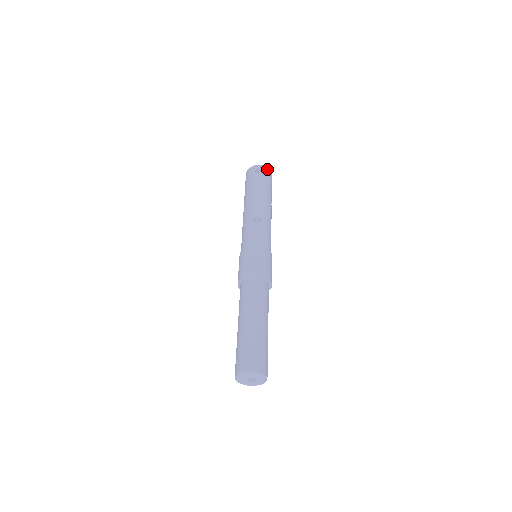
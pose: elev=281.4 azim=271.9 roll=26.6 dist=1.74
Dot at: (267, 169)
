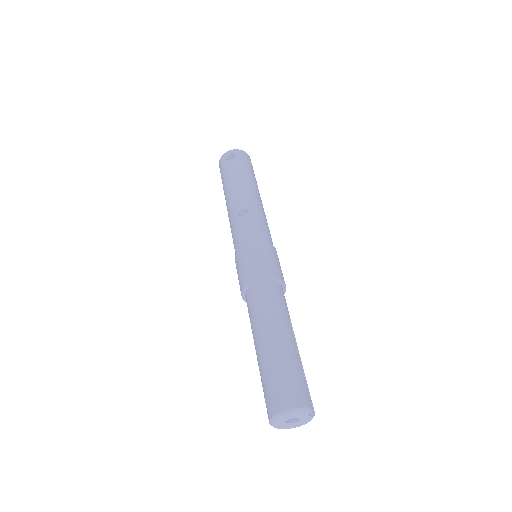
Dot at: (240, 151)
